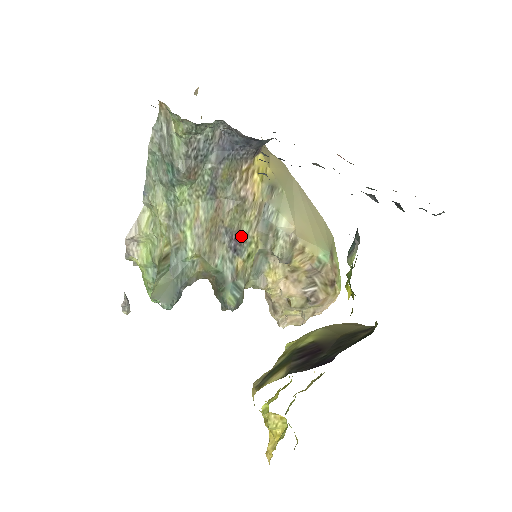
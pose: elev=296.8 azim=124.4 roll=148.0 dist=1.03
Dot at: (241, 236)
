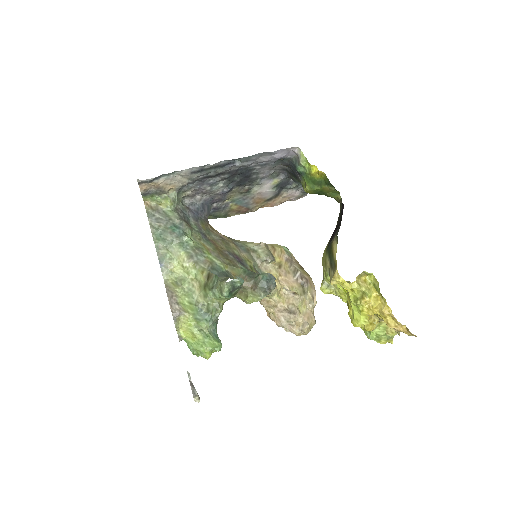
Dot at: (238, 257)
